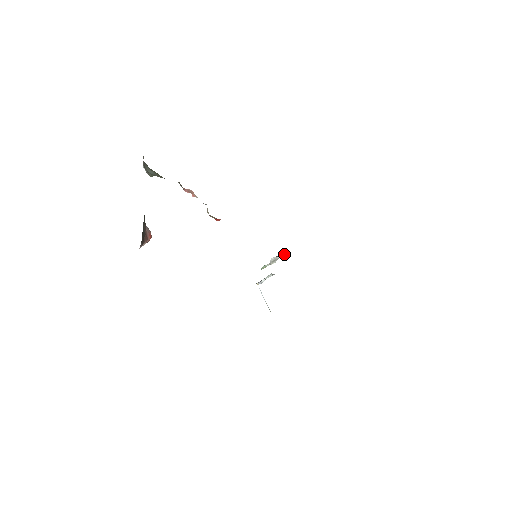
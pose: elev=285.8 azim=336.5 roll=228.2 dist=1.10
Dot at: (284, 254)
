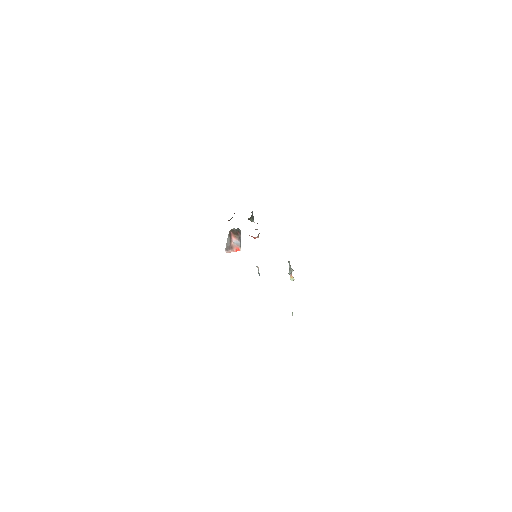
Dot at: occluded
